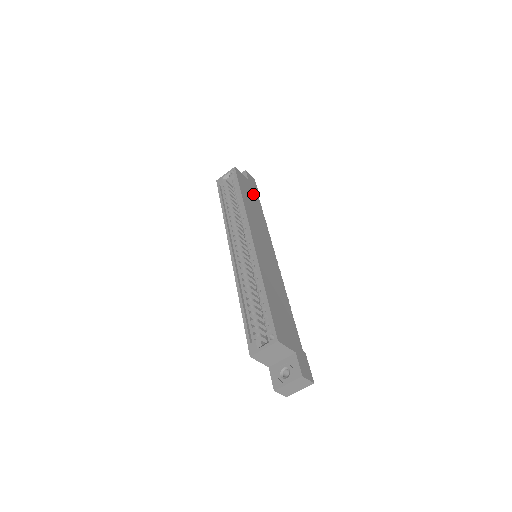
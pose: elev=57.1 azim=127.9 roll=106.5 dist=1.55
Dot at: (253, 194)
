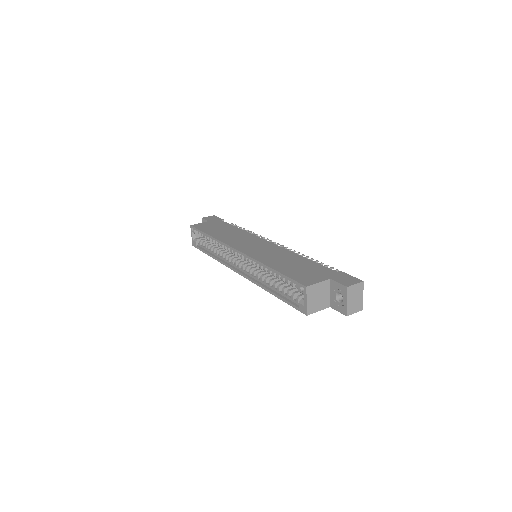
Dot at: (219, 225)
